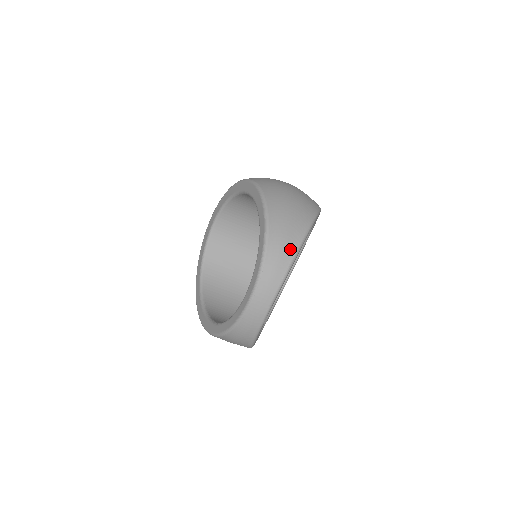
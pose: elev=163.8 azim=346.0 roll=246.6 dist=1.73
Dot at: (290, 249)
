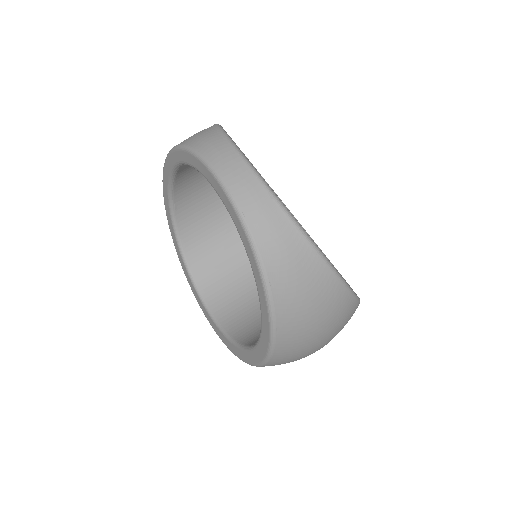
Dot at: (207, 129)
